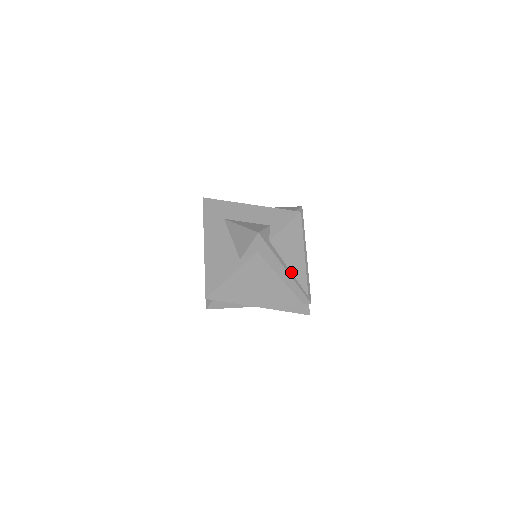
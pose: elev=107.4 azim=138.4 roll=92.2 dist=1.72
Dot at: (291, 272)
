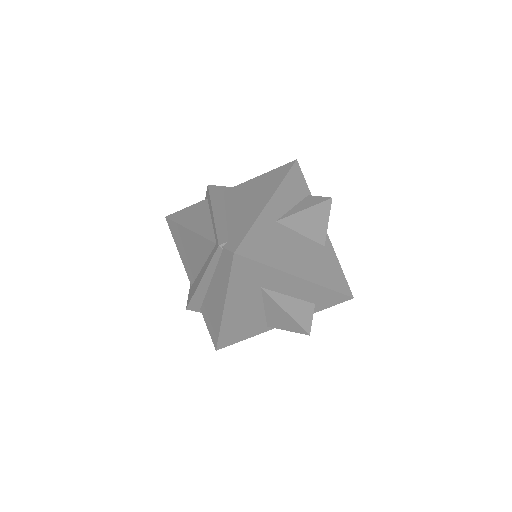
Dot at: occluded
